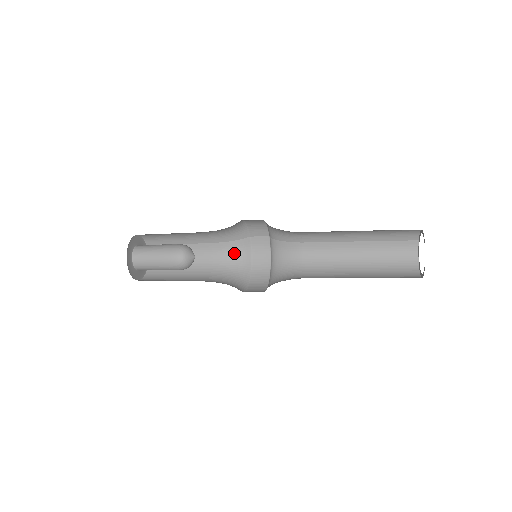
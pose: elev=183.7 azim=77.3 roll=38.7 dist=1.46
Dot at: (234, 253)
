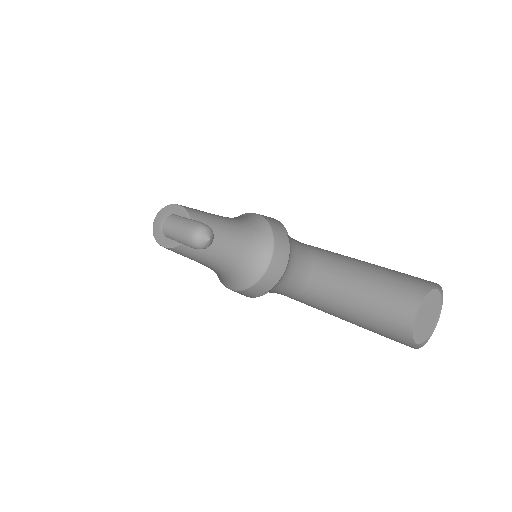
Dot at: (243, 219)
